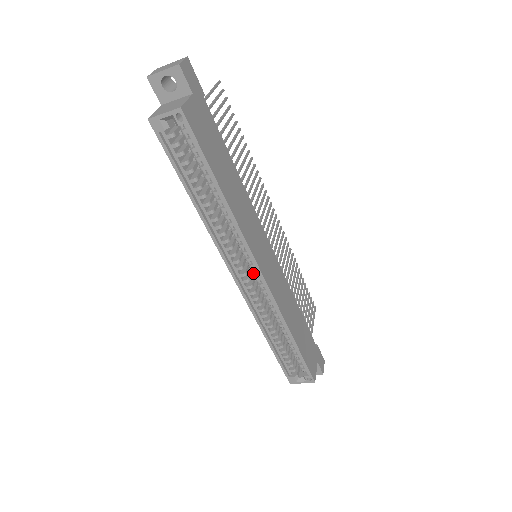
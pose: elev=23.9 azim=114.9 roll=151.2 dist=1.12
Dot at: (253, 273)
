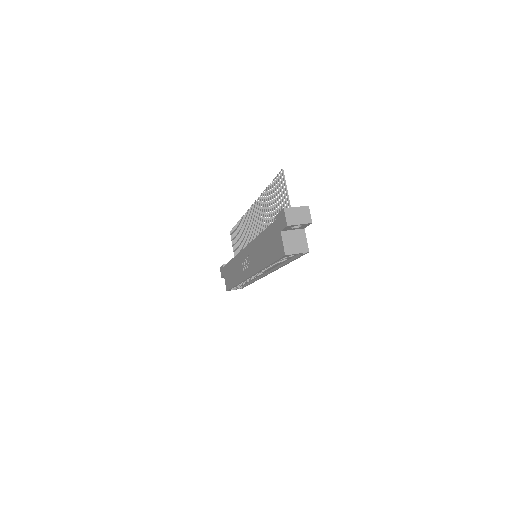
Dot at: (261, 273)
